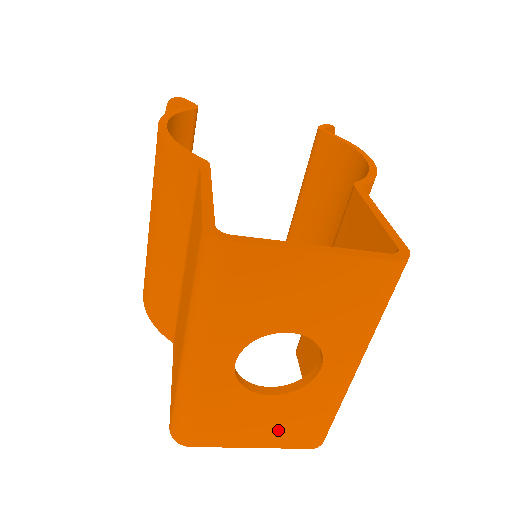
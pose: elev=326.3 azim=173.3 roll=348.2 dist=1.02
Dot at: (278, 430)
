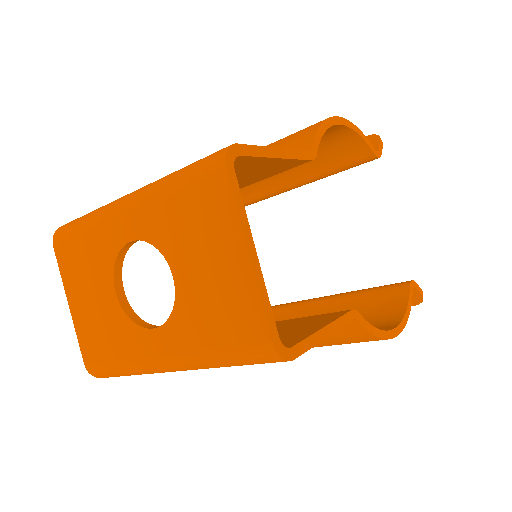
Dot at: (90, 321)
